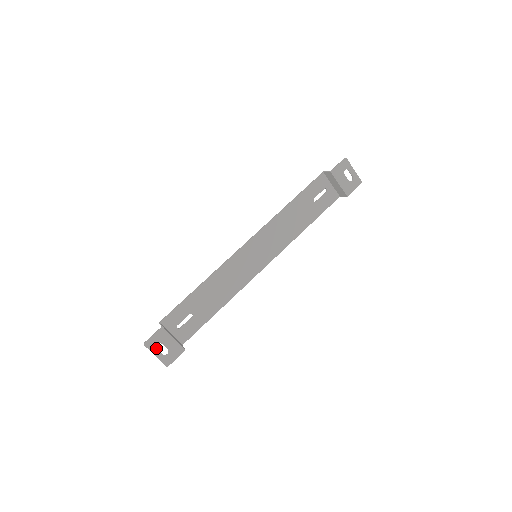
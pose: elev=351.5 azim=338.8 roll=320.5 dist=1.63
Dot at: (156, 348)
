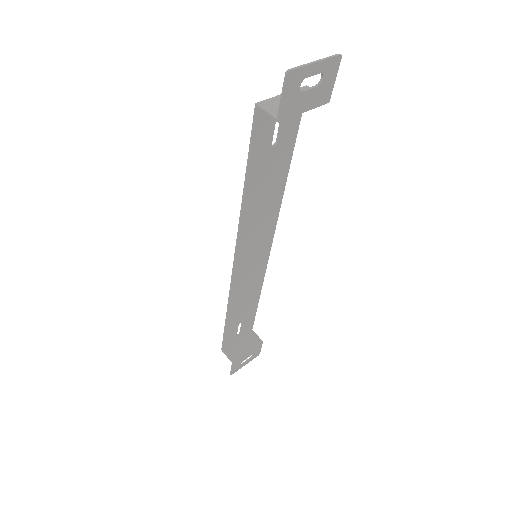
Dot at: (241, 365)
